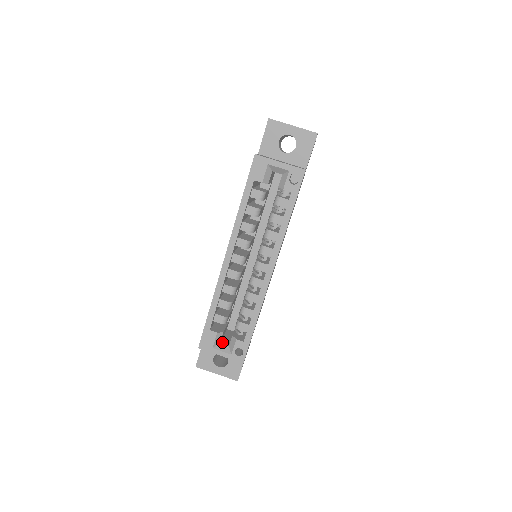
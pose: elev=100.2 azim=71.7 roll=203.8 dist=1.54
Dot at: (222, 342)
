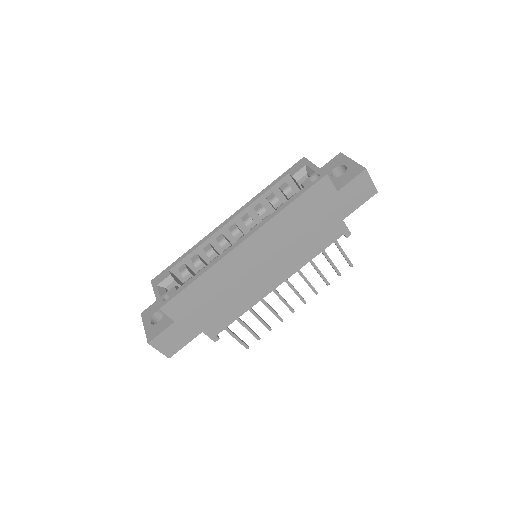
Dot at: (168, 290)
